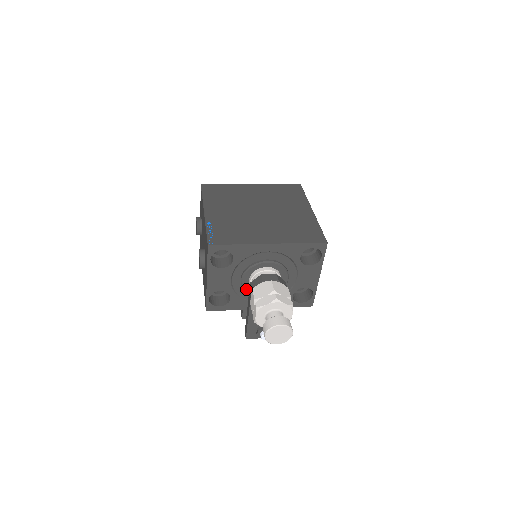
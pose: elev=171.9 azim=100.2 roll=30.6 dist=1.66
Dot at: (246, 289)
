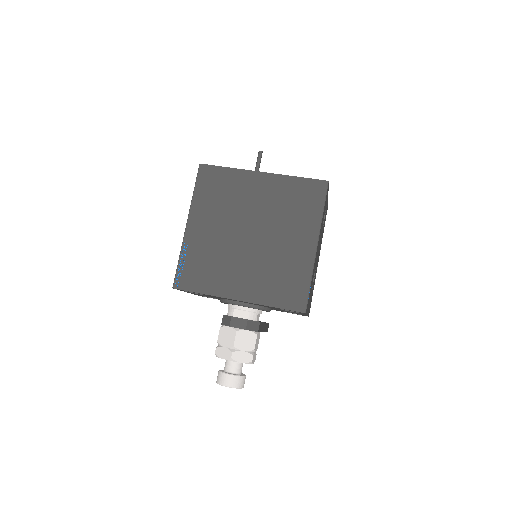
Dot at: occluded
